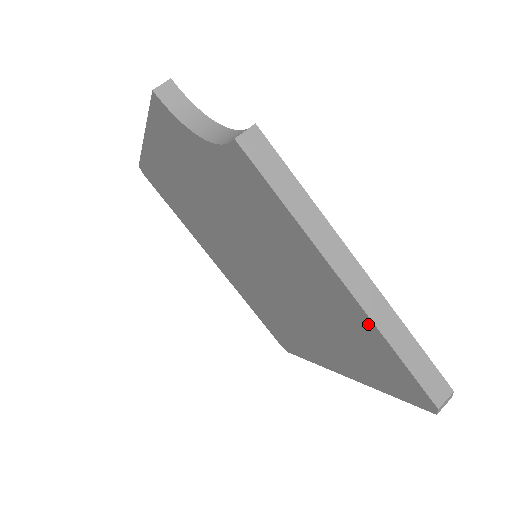
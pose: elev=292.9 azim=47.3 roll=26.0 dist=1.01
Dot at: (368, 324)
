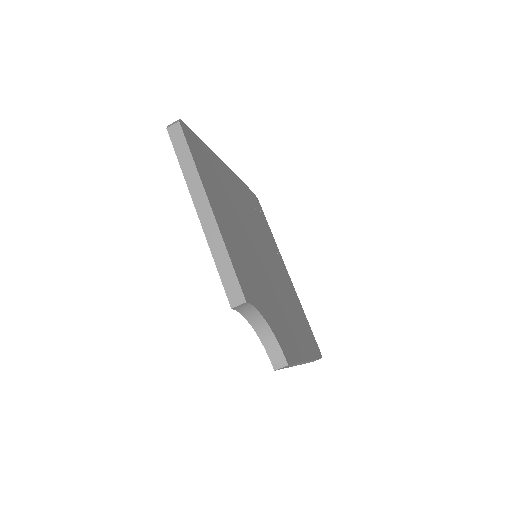
Dot at: occluded
